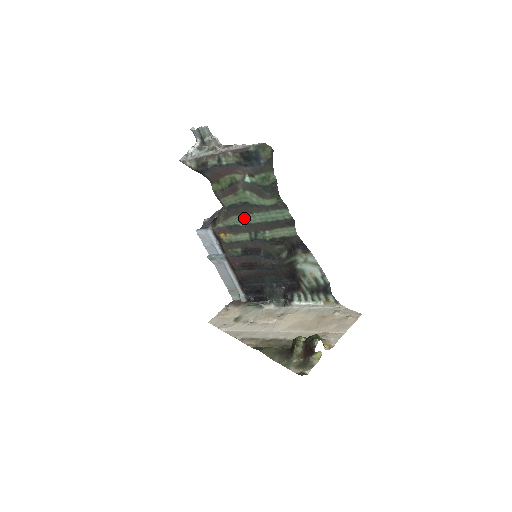
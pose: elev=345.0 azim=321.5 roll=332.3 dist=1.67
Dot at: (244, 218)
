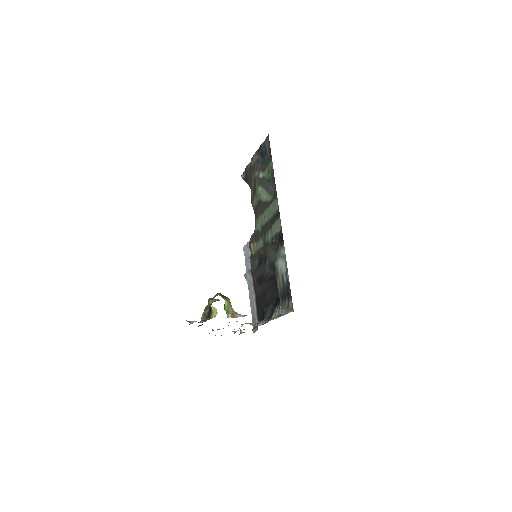
Dot at: (260, 220)
